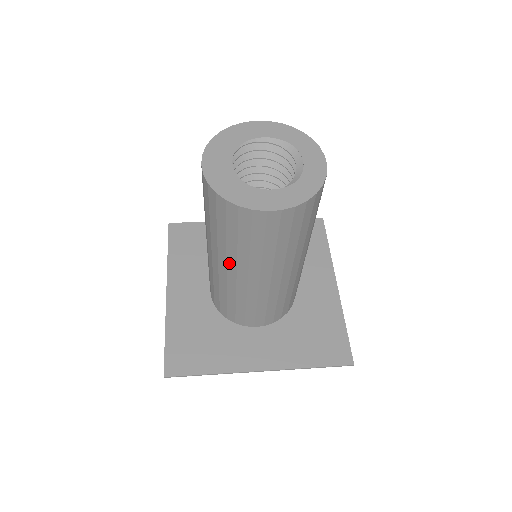
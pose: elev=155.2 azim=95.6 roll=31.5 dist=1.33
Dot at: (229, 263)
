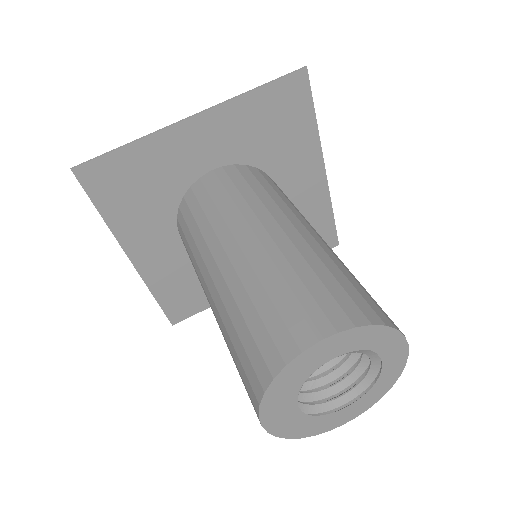
Dot at: occluded
